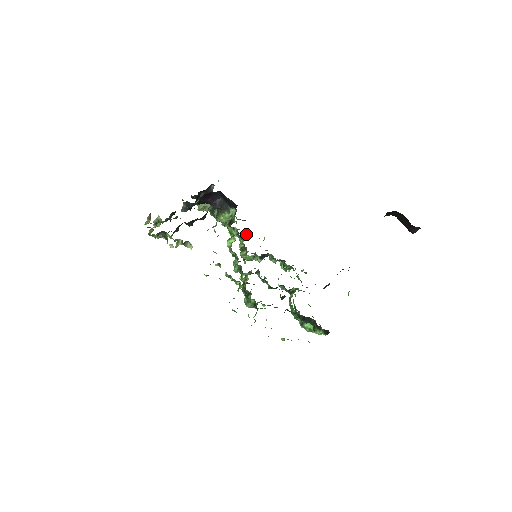
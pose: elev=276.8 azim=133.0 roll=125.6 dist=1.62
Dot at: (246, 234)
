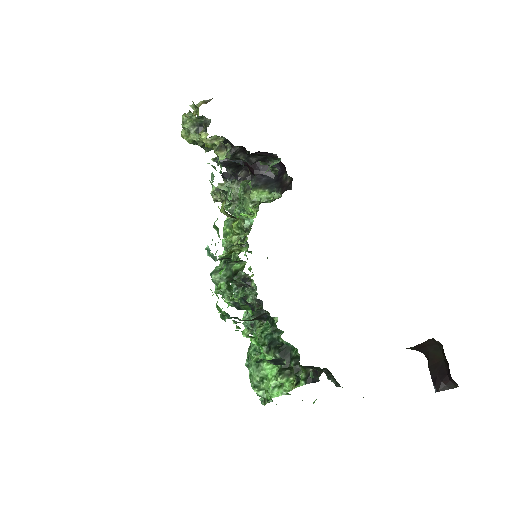
Dot at: occluded
